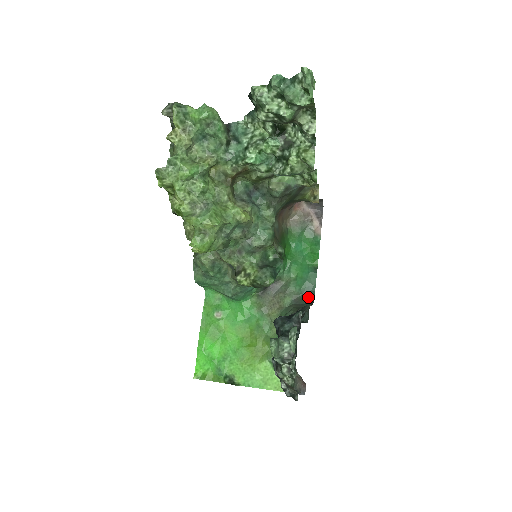
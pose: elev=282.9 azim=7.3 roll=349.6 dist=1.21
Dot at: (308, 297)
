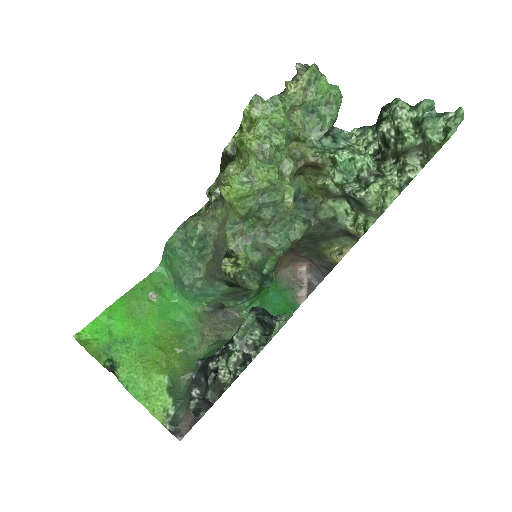
Dot at: occluded
